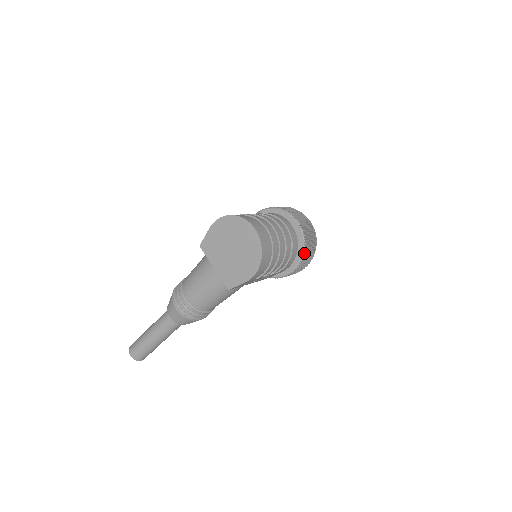
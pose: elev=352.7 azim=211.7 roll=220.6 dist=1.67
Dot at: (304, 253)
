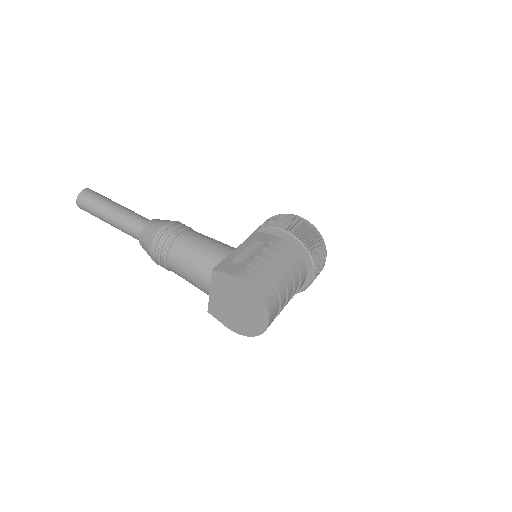
Dot at: occluded
